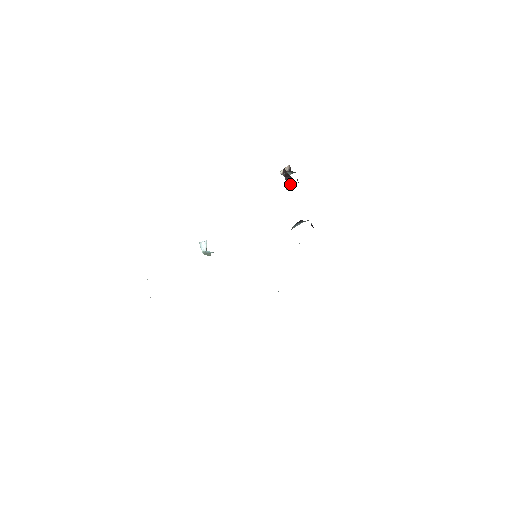
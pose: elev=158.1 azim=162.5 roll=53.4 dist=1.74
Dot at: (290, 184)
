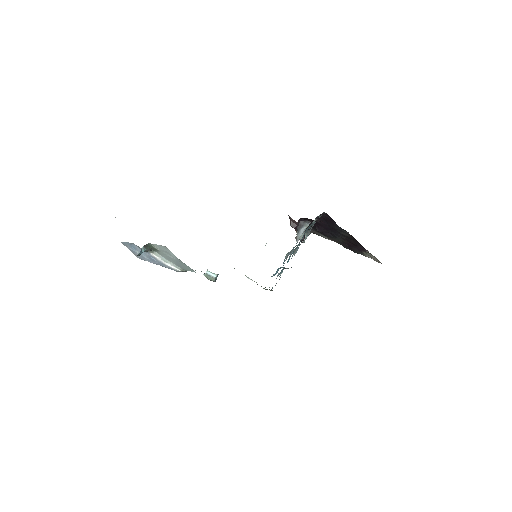
Dot at: occluded
